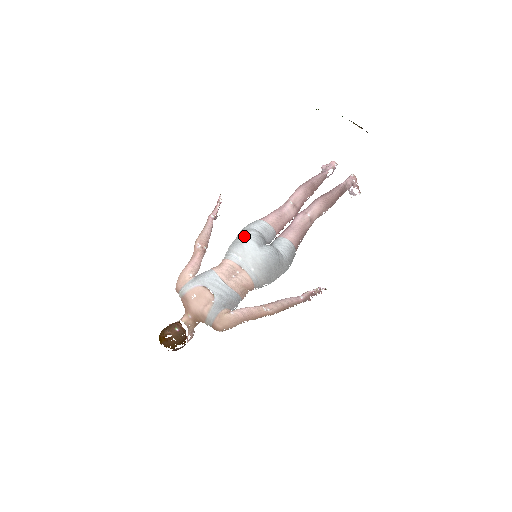
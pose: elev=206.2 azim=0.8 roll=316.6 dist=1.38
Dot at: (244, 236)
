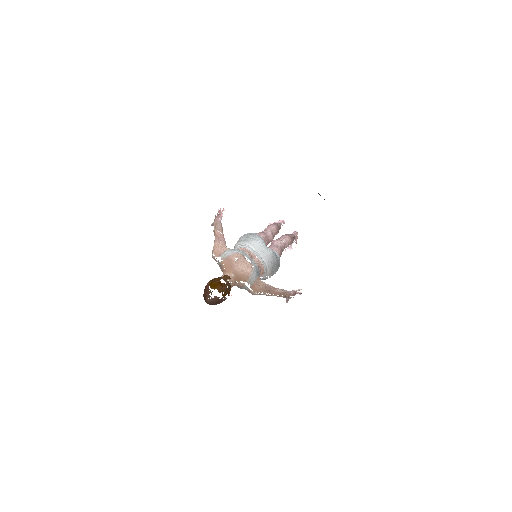
Dot at: (254, 236)
